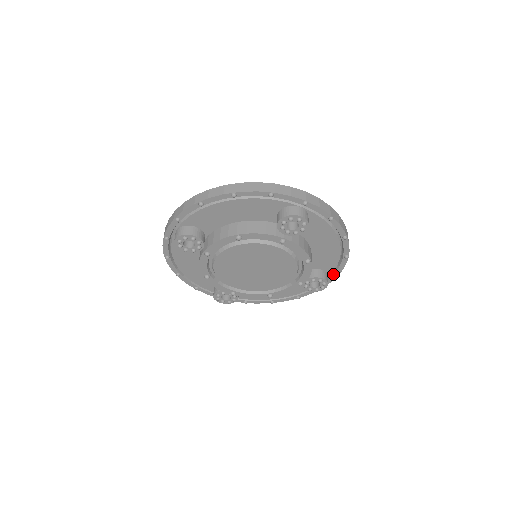
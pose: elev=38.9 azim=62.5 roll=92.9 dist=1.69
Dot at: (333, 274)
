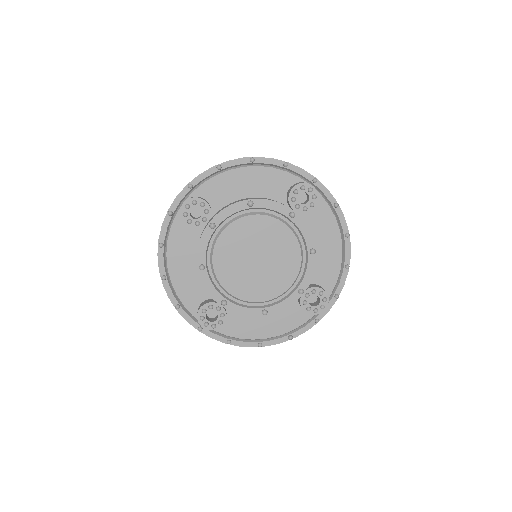
Dot at: (332, 297)
